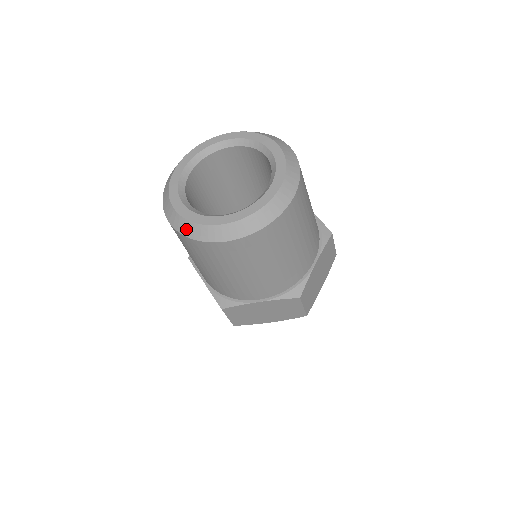
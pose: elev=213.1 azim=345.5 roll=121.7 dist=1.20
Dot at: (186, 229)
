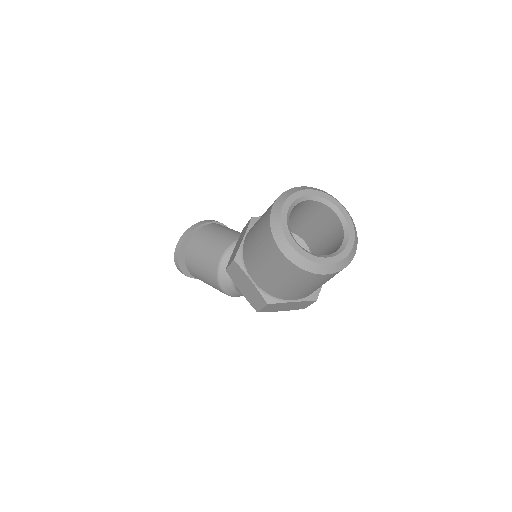
Dot at: (299, 262)
